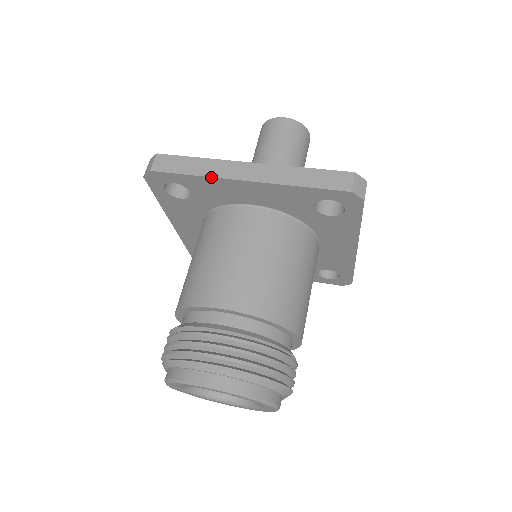
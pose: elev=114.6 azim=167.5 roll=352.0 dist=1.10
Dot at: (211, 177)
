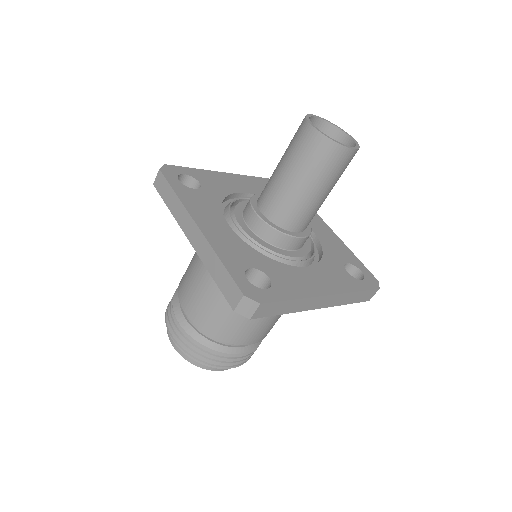
Dot at: occluded
